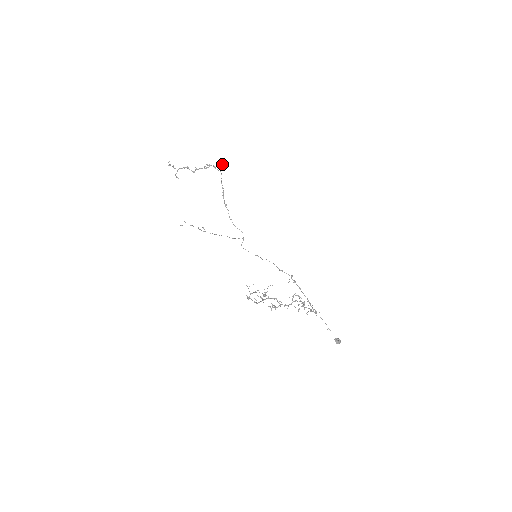
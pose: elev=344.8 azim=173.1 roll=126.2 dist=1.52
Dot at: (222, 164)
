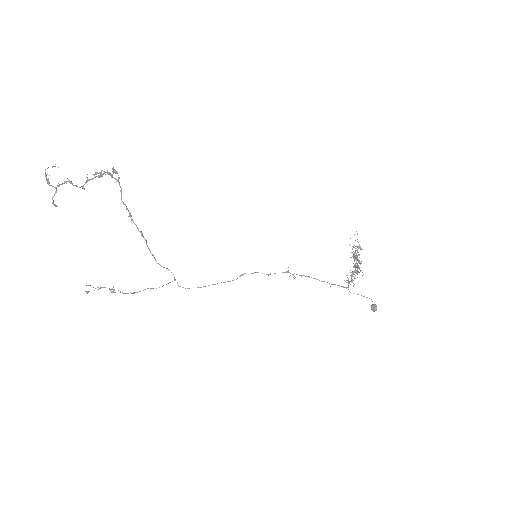
Dot at: (115, 170)
